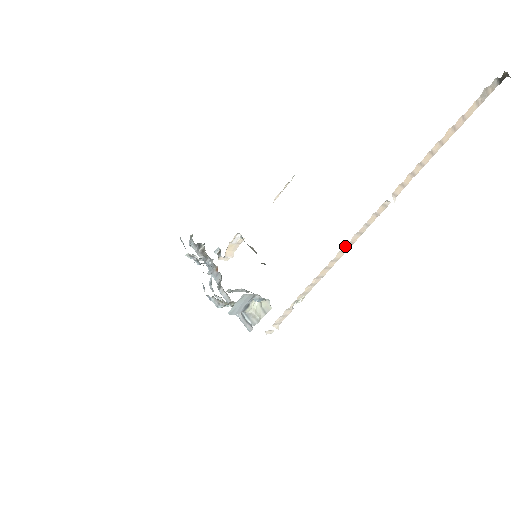
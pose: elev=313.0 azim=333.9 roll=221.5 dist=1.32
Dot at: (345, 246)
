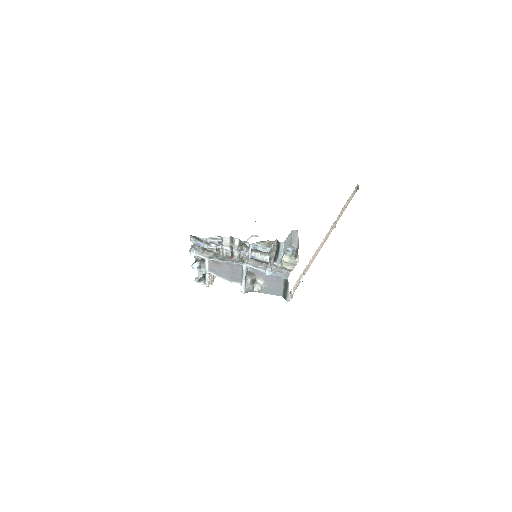
Dot at: (323, 241)
